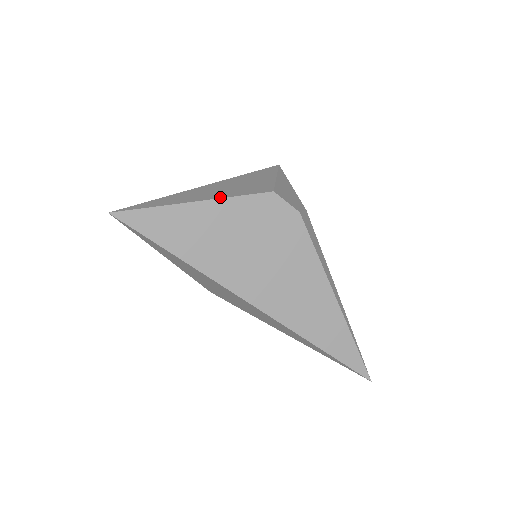
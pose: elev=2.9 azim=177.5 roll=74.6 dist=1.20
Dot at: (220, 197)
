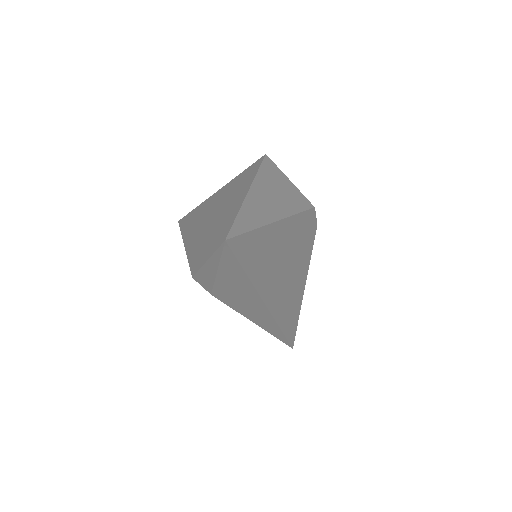
Dot at: (290, 214)
